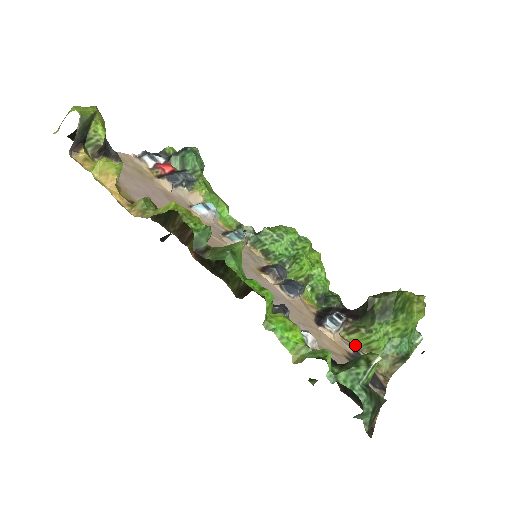
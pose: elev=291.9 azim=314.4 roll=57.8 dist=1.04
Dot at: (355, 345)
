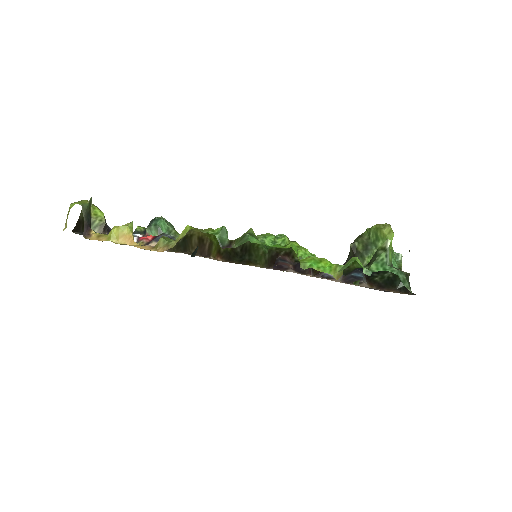
Dot at: occluded
